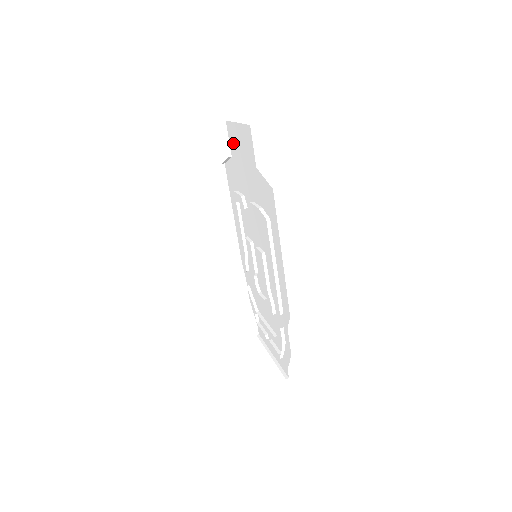
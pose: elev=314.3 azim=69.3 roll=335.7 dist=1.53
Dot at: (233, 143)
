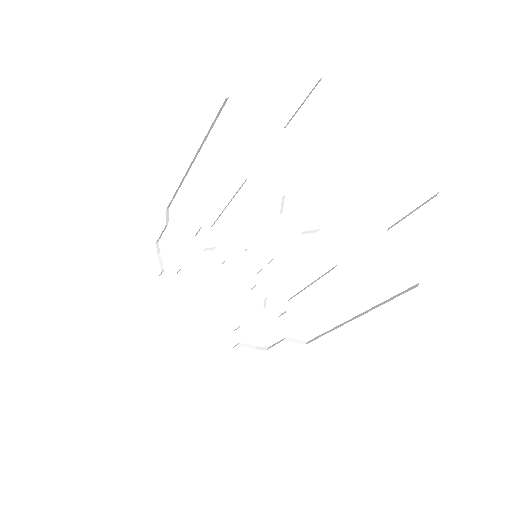
Dot at: (321, 128)
